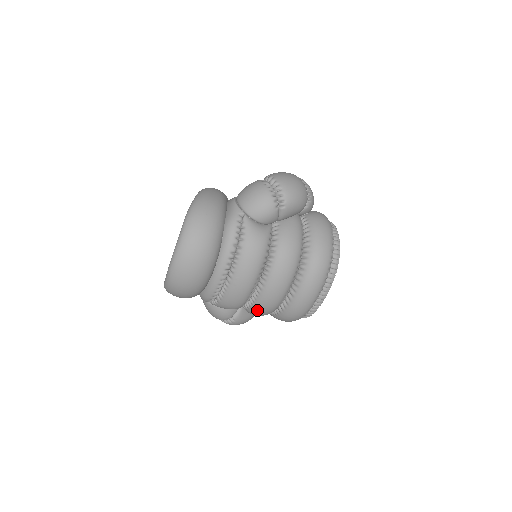
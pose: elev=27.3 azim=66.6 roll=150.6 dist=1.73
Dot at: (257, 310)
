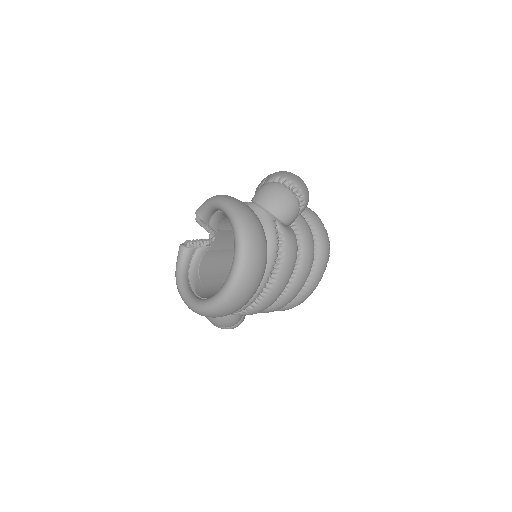
Dot at: (276, 308)
